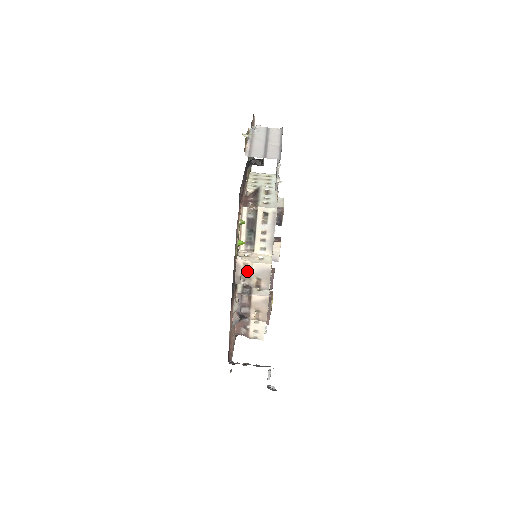
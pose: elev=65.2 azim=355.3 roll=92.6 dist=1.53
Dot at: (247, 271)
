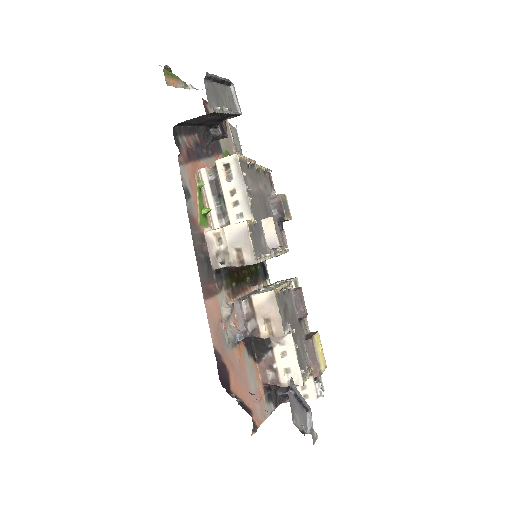
Dot at: (222, 245)
